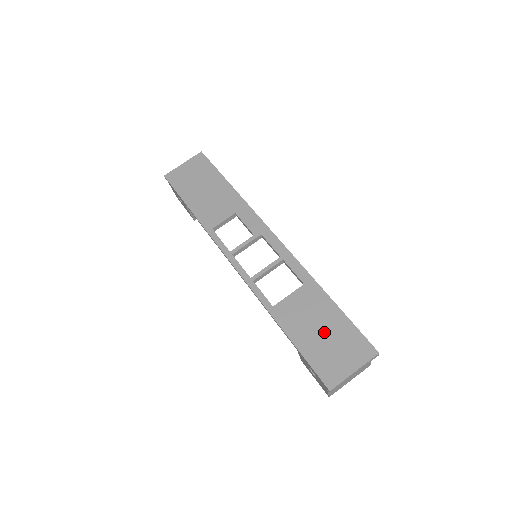
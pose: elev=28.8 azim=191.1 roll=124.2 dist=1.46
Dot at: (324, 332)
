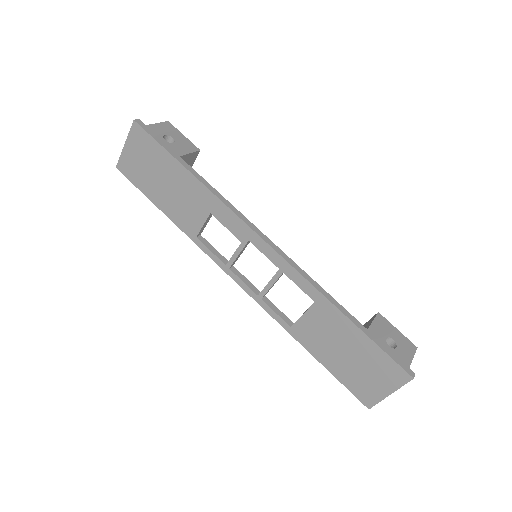
Dot at: (350, 355)
